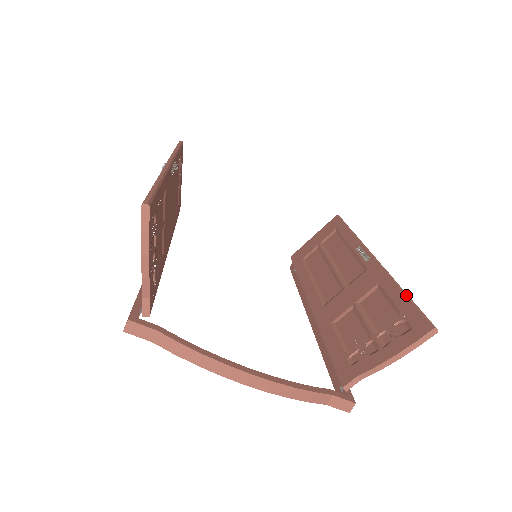
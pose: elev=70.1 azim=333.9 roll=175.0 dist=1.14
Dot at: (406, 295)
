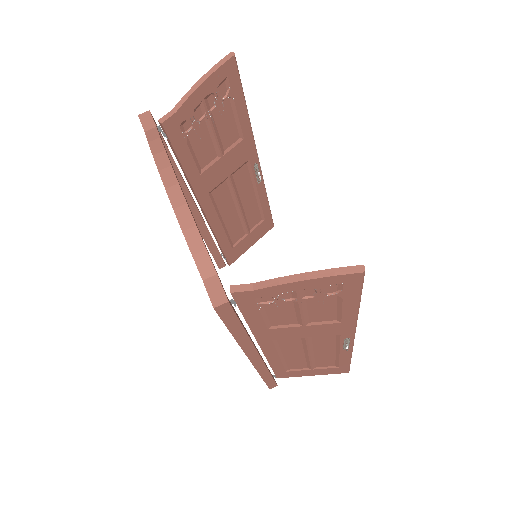
Dot at: occluded
